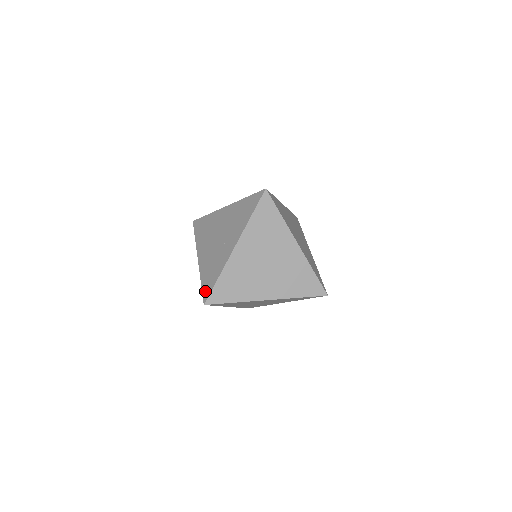
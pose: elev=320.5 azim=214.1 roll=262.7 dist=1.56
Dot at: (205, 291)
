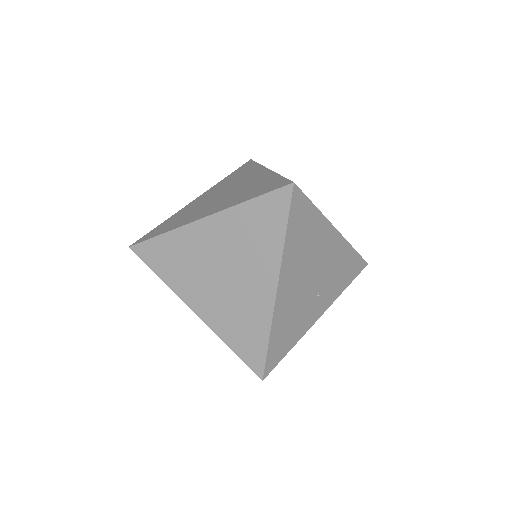
Dot at: occluded
